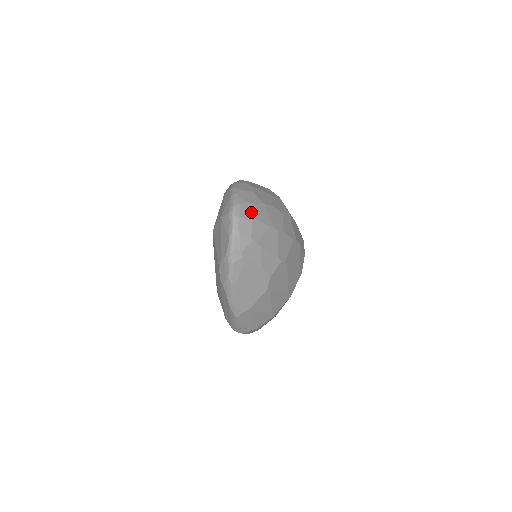
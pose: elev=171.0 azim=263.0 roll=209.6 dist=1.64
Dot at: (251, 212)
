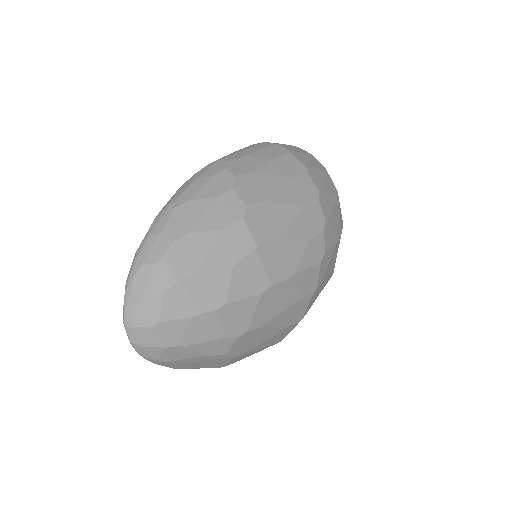
Dot at: (152, 312)
